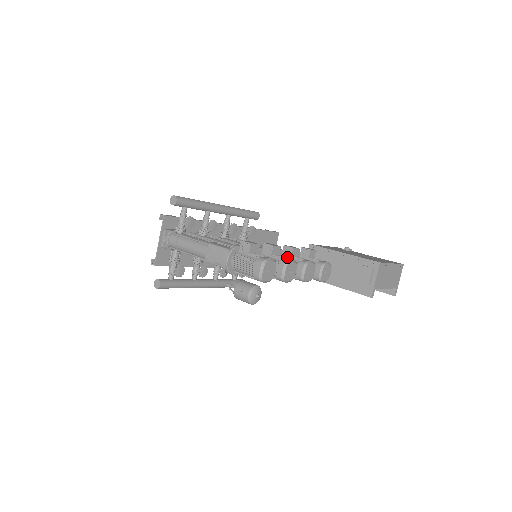
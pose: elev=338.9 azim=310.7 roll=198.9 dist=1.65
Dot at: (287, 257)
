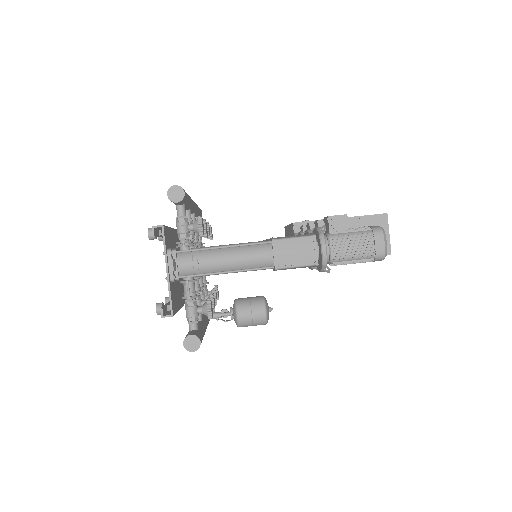
Dot at: occluded
